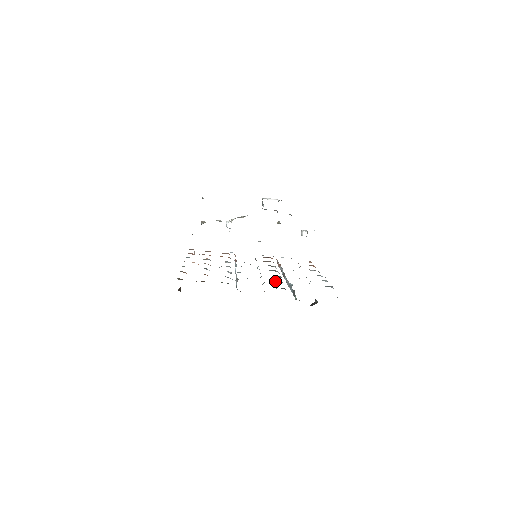
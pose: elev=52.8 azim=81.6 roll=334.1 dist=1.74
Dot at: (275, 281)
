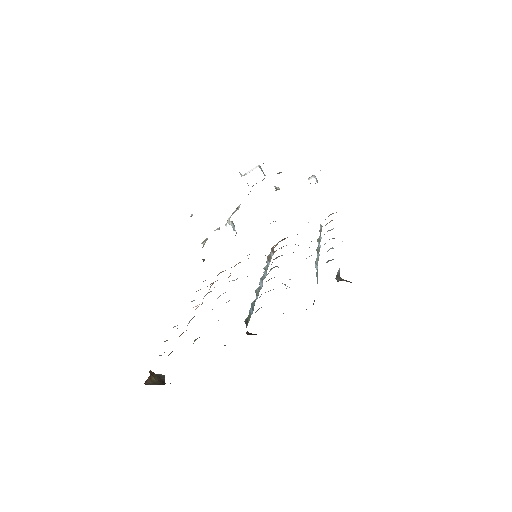
Dot at: occluded
